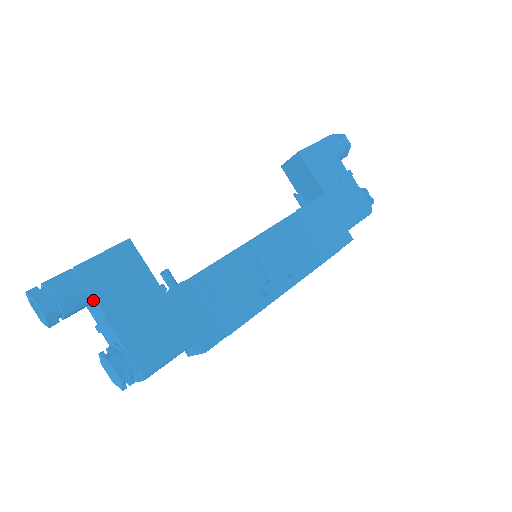
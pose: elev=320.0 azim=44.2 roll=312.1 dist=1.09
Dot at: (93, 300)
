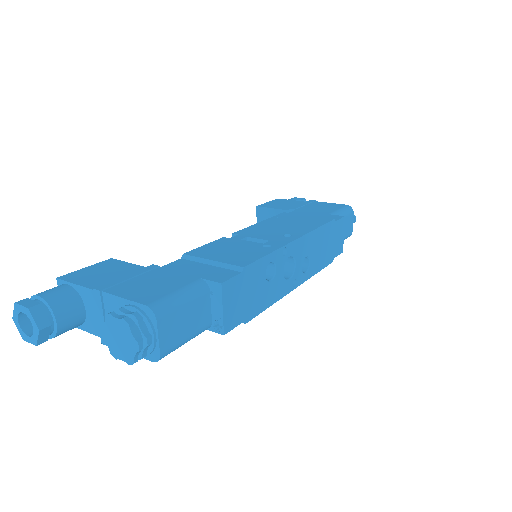
Dot at: (82, 292)
